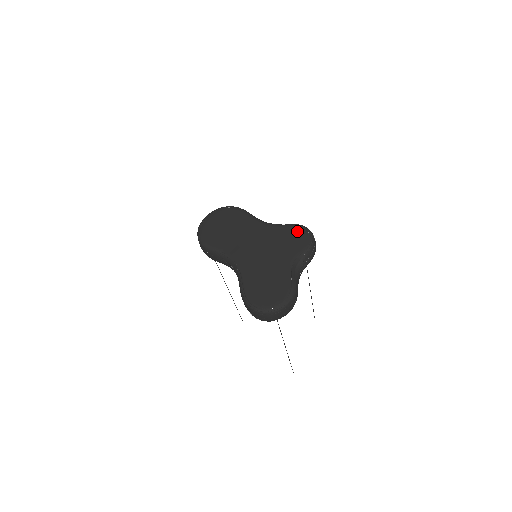
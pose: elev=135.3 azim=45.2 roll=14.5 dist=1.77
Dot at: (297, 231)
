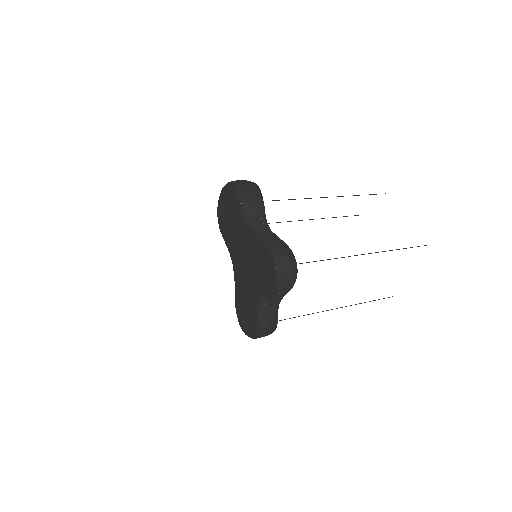
Dot at: (268, 259)
